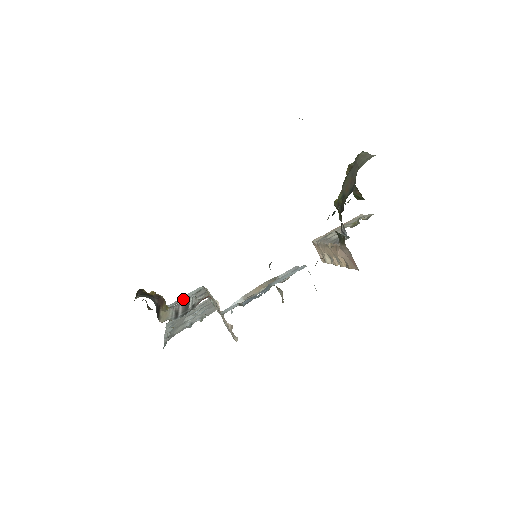
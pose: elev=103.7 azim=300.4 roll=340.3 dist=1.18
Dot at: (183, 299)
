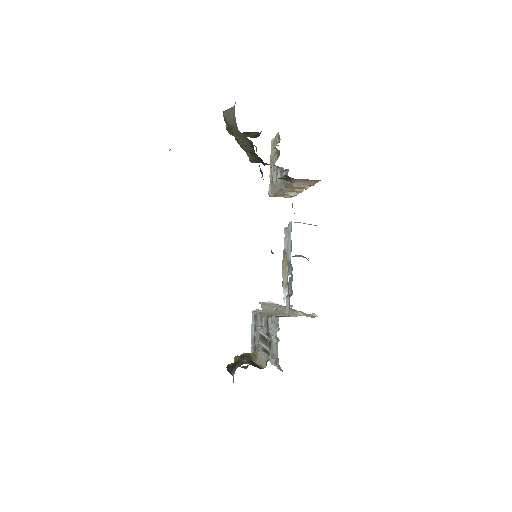
Dot at: (253, 334)
